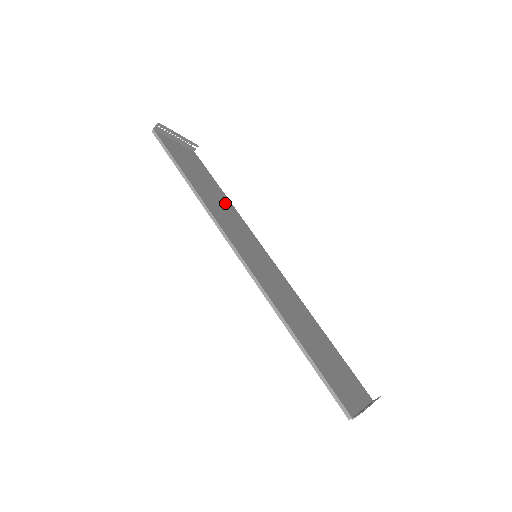
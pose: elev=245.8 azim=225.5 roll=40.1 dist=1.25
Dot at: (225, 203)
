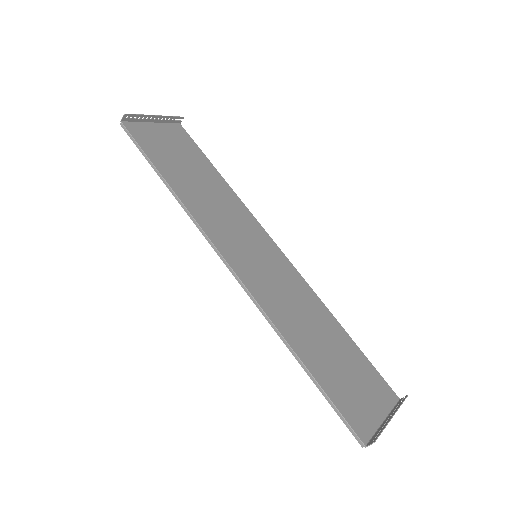
Dot at: (219, 190)
